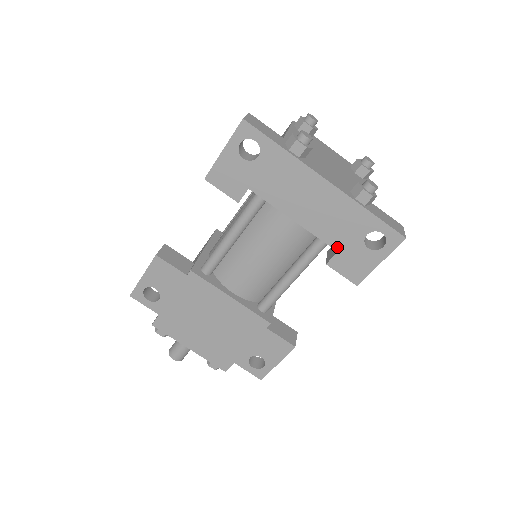
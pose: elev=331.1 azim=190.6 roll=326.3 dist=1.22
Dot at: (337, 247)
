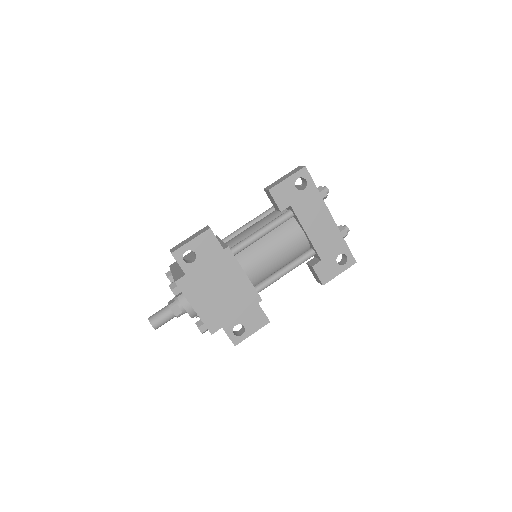
Dot at: (322, 257)
